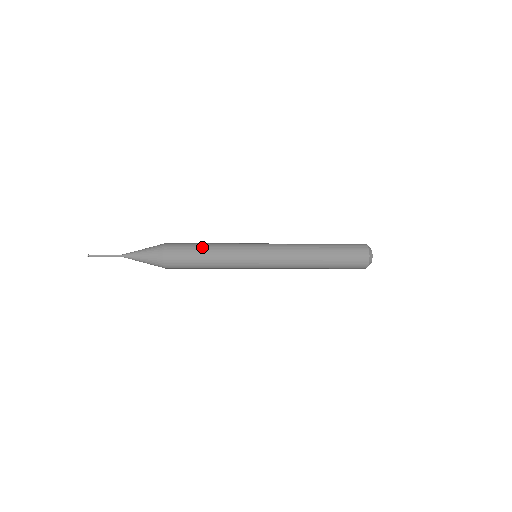
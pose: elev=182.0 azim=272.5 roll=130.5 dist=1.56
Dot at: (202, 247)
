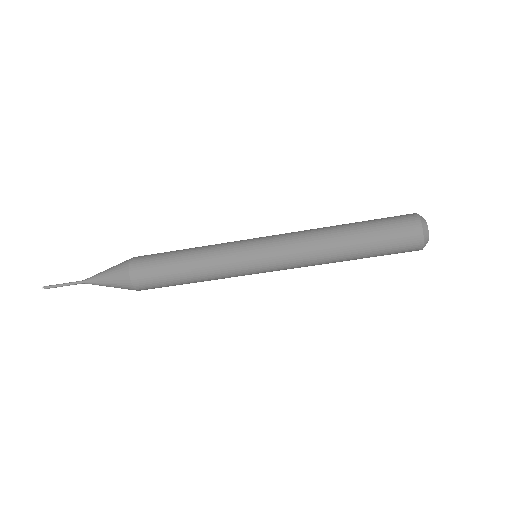
Dot at: (180, 250)
